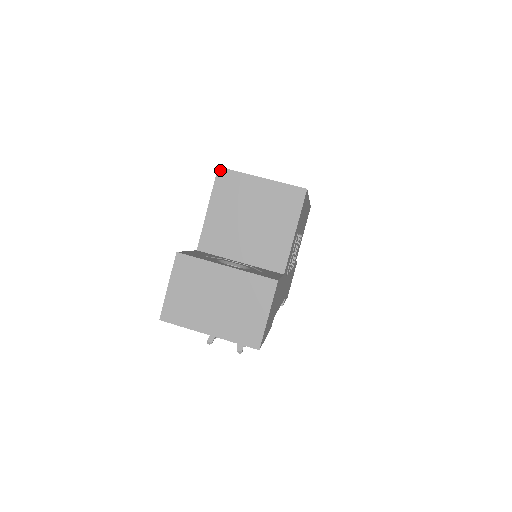
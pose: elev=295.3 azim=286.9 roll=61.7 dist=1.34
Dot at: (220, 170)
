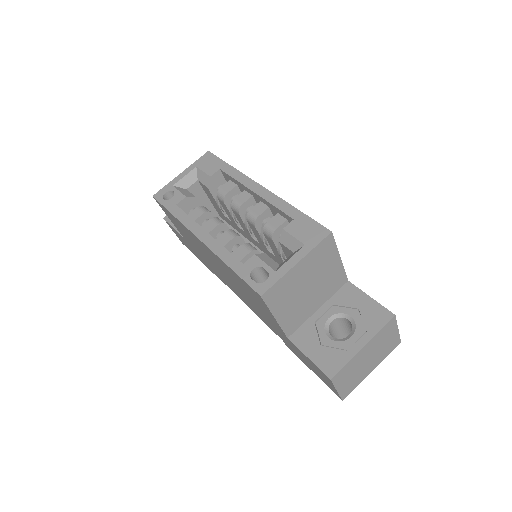
Dot at: (264, 296)
